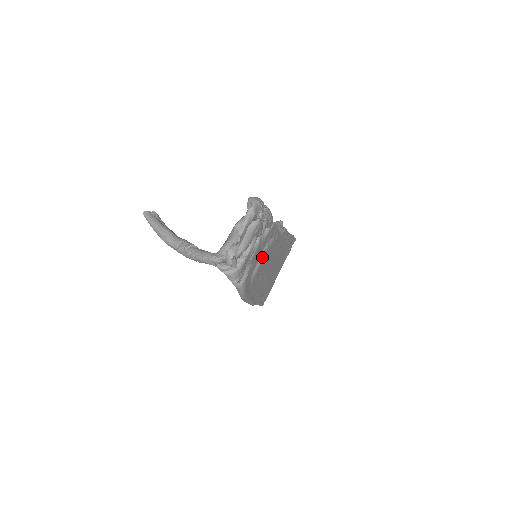
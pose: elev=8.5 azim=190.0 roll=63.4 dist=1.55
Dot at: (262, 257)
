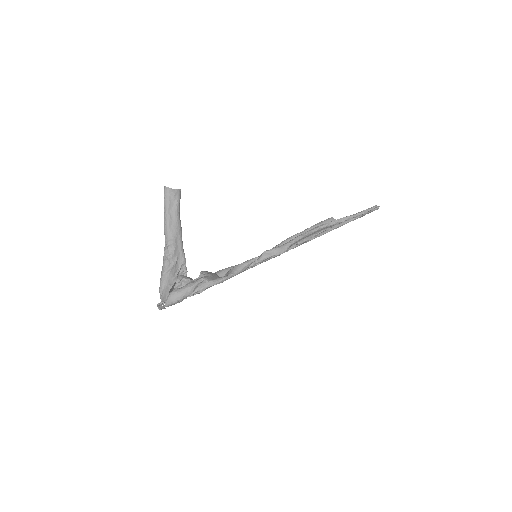
Dot at: occluded
